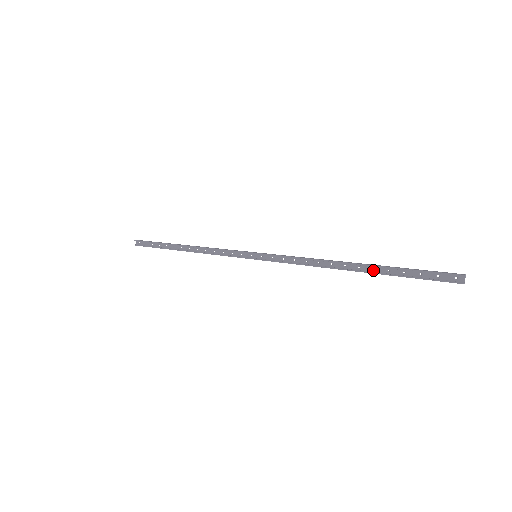
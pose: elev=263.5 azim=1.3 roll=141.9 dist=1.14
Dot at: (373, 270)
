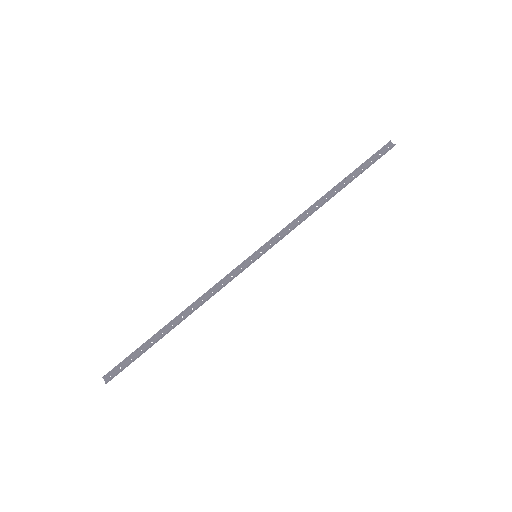
Dot at: (345, 184)
